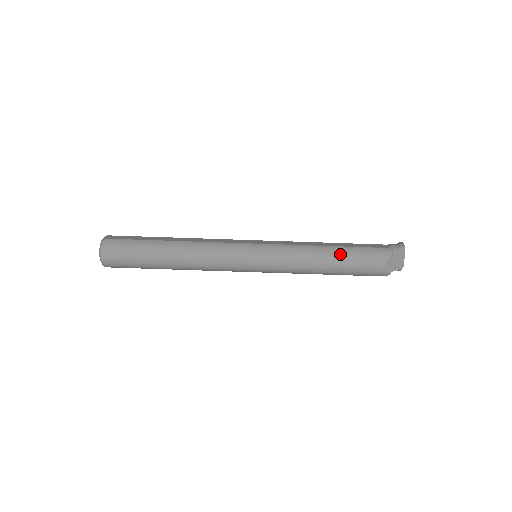
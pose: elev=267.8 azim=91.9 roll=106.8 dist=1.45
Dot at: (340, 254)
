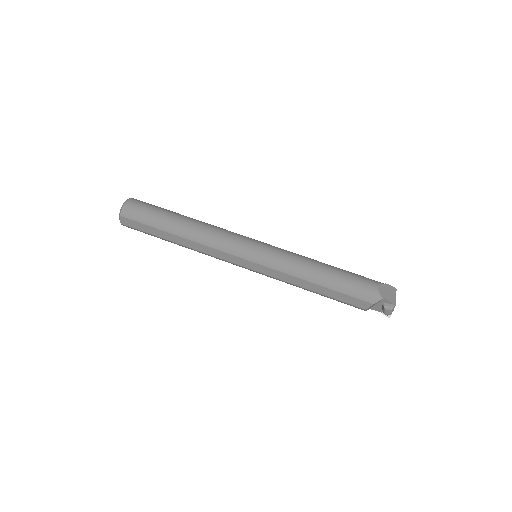
Dot at: (336, 267)
